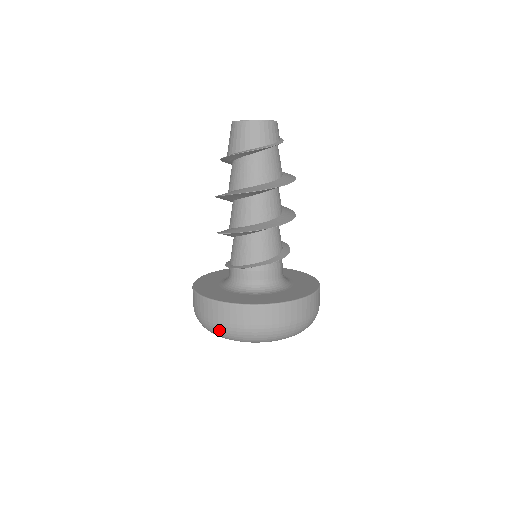
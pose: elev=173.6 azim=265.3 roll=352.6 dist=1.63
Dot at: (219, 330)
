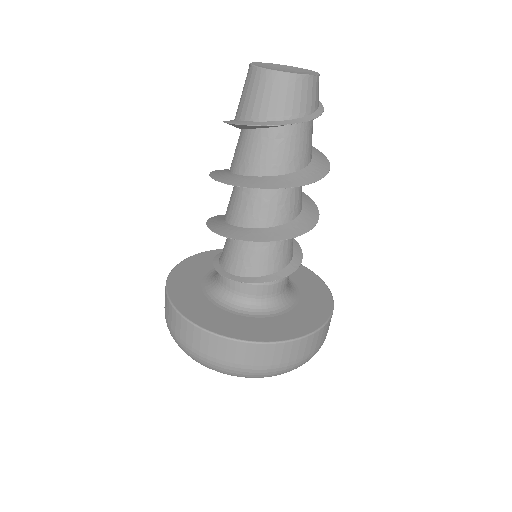
Dot at: (215, 367)
